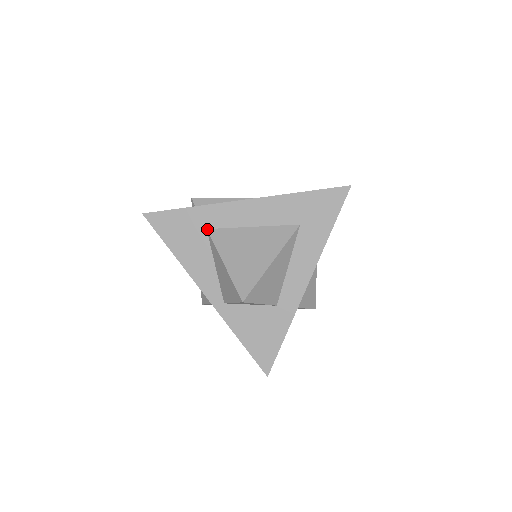
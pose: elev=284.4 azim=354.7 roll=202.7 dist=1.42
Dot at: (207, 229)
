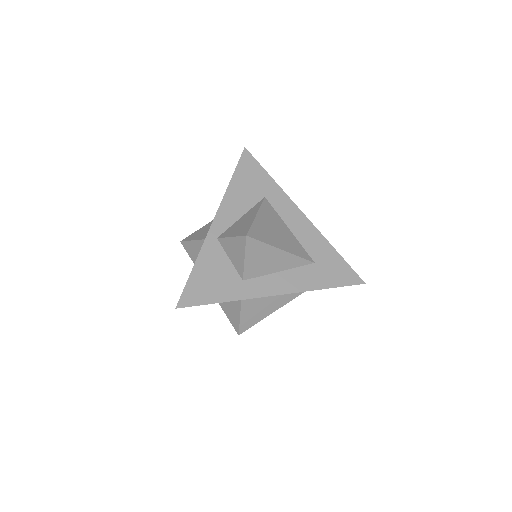
Dot at: (265, 197)
